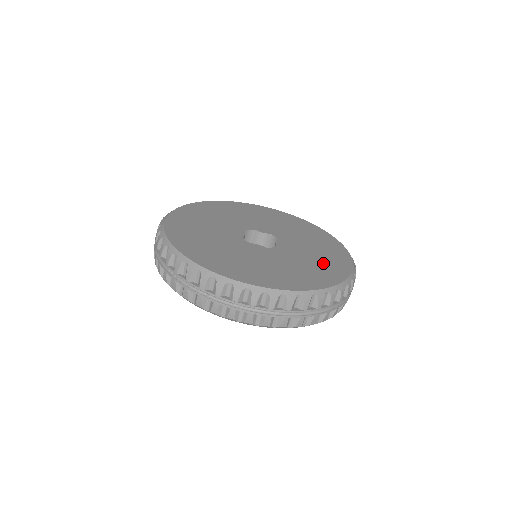
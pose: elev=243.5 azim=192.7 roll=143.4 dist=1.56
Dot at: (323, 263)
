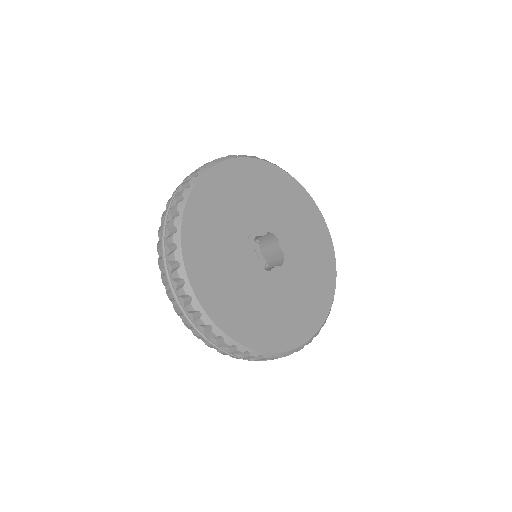
Dot at: (317, 251)
